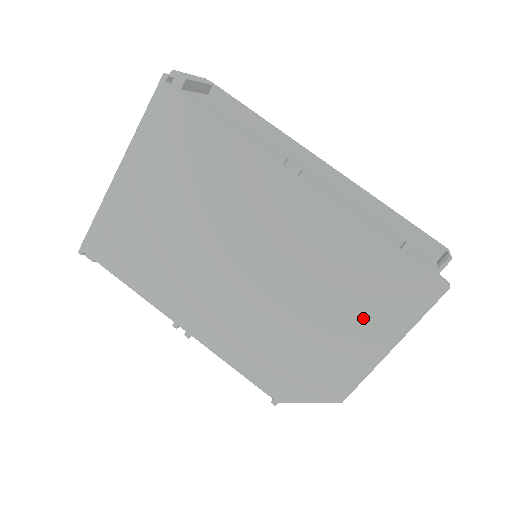
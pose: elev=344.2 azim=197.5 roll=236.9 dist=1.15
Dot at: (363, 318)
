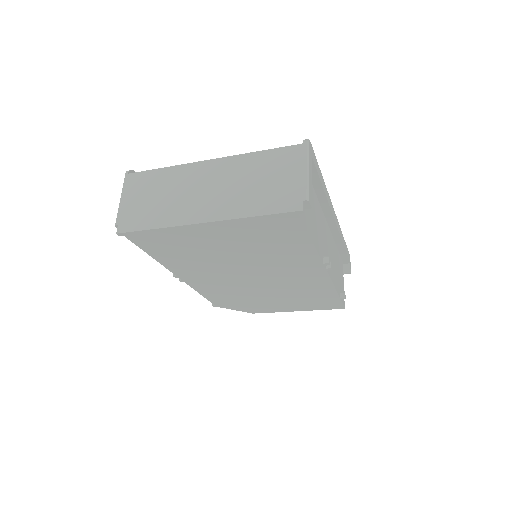
Dot at: (296, 304)
